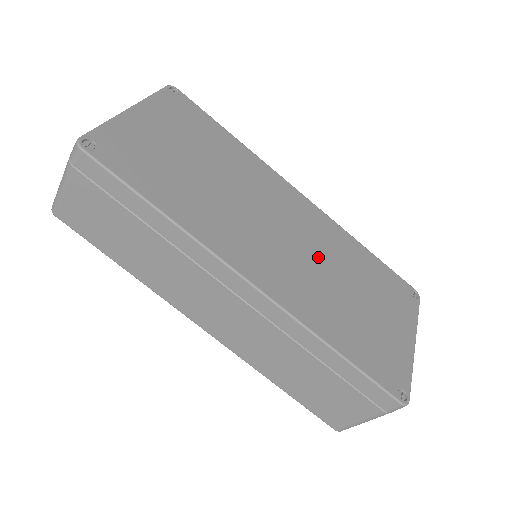
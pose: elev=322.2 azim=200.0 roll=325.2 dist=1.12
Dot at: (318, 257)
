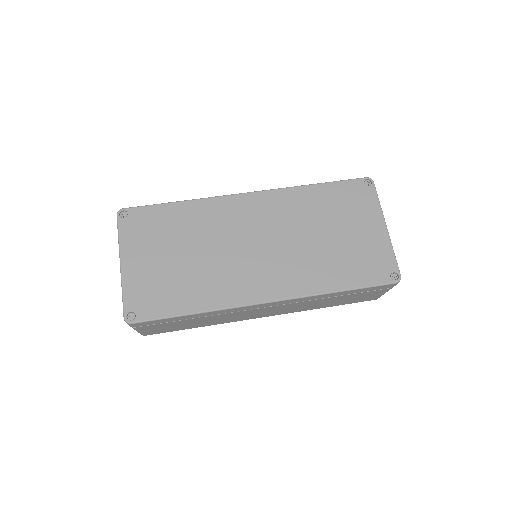
Dot at: (290, 235)
